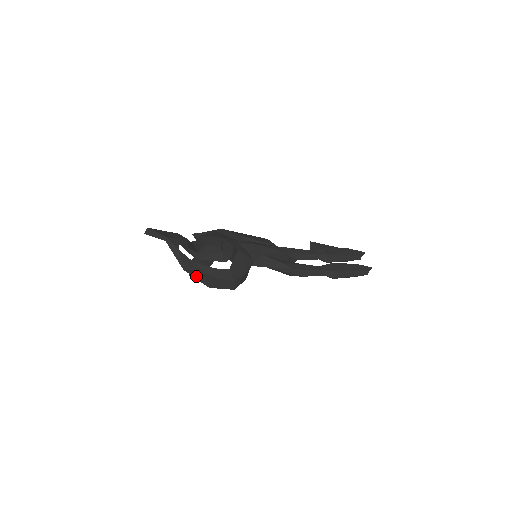
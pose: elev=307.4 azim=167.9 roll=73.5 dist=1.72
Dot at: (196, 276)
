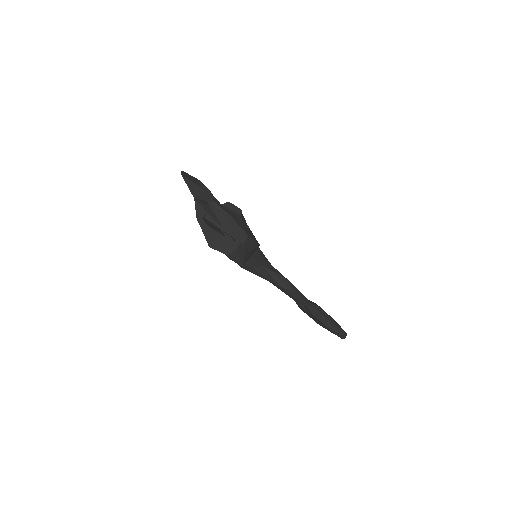
Dot at: (216, 212)
